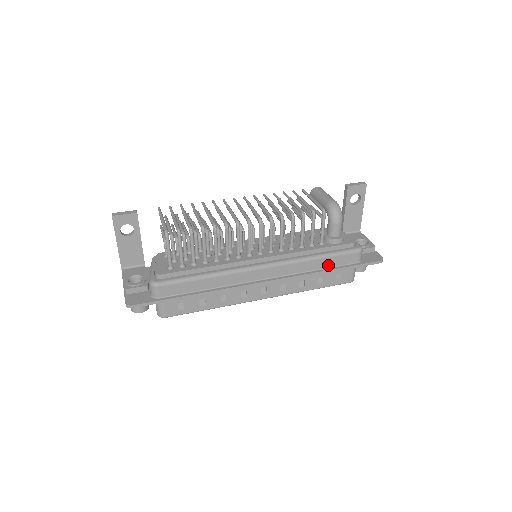
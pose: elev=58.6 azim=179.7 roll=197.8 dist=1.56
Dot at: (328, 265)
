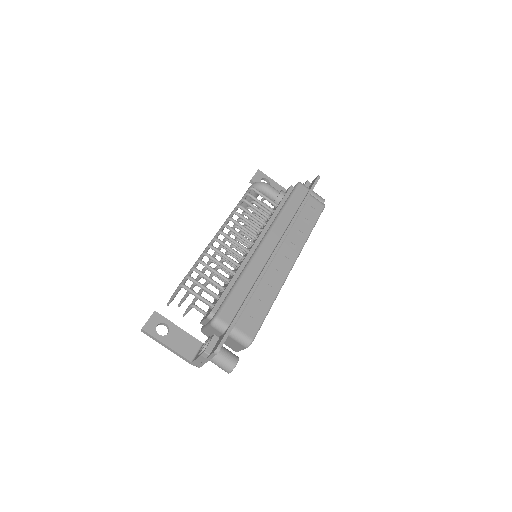
Dot at: (296, 207)
